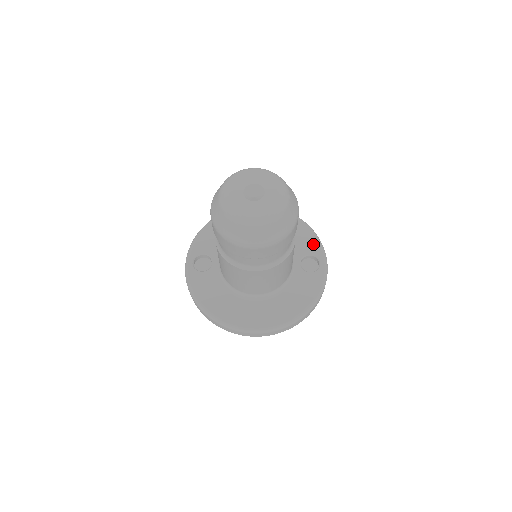
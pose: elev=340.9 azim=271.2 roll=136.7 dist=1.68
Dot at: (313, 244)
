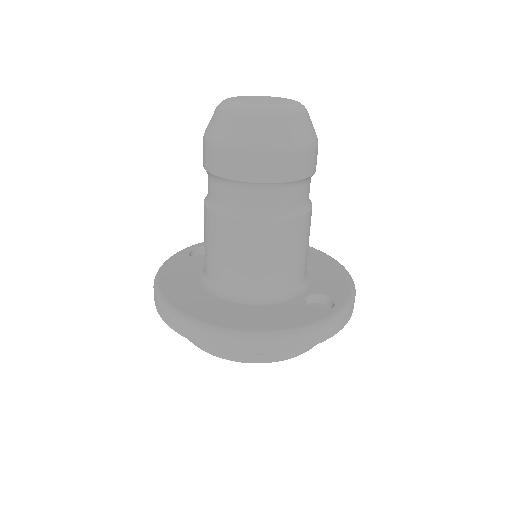
Dot at: (341, 290)
